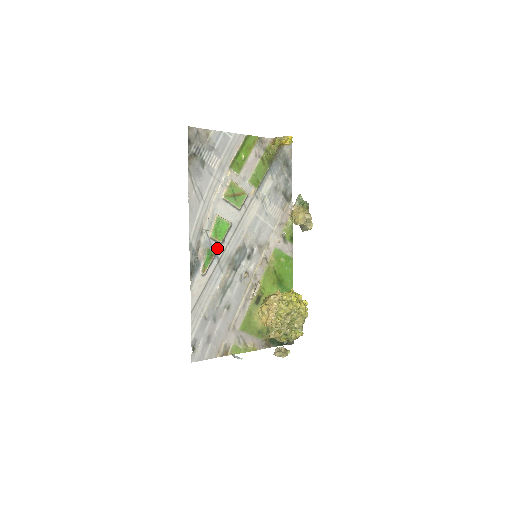
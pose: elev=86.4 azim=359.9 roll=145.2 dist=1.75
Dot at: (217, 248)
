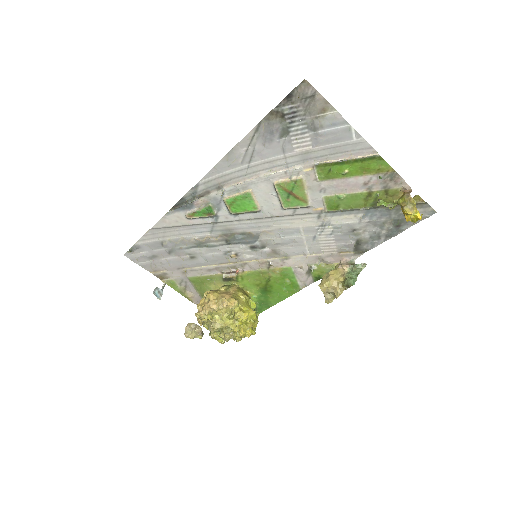
Dot at: (223, 213)
